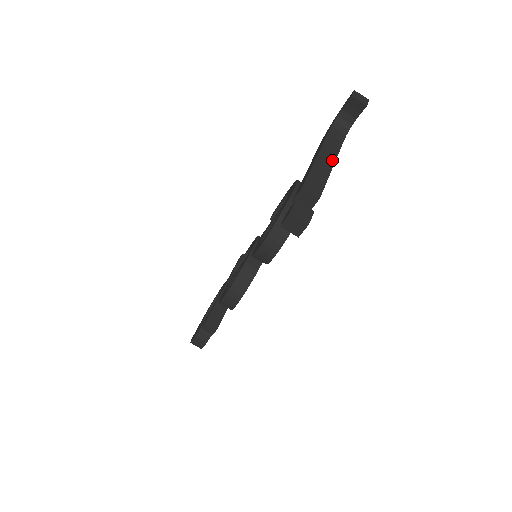
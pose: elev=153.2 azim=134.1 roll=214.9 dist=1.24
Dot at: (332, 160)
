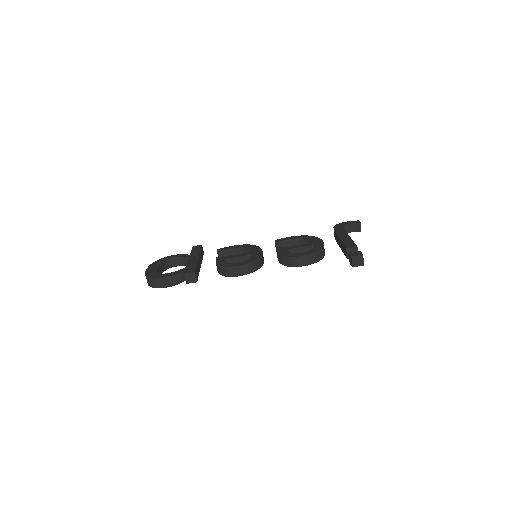
Dot at: occluded
